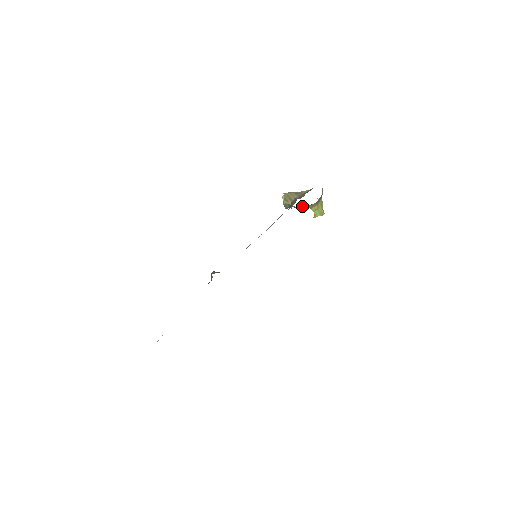
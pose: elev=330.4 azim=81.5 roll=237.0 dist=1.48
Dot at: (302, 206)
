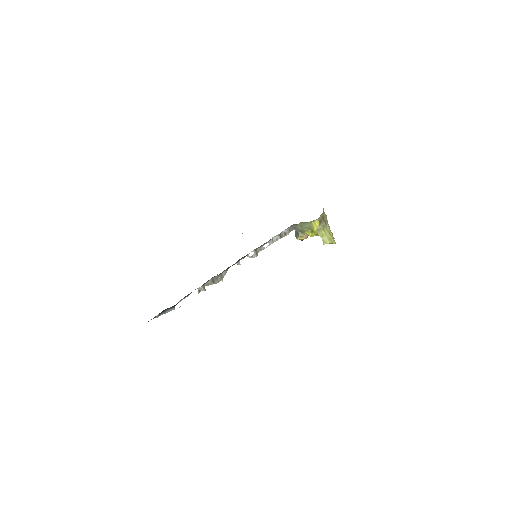
Dot at: (304, 225)
